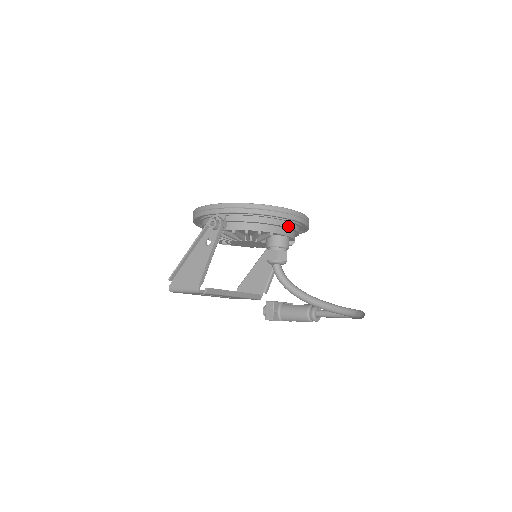
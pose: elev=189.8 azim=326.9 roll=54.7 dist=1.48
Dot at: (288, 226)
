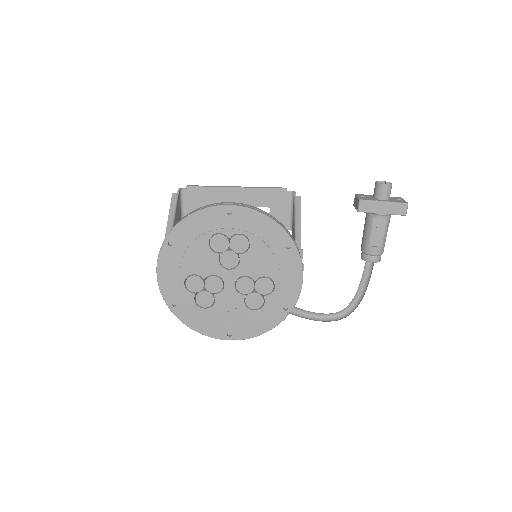
Dot at: occluded
